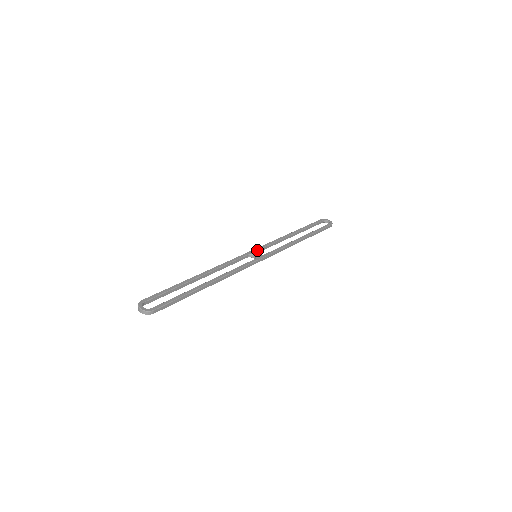
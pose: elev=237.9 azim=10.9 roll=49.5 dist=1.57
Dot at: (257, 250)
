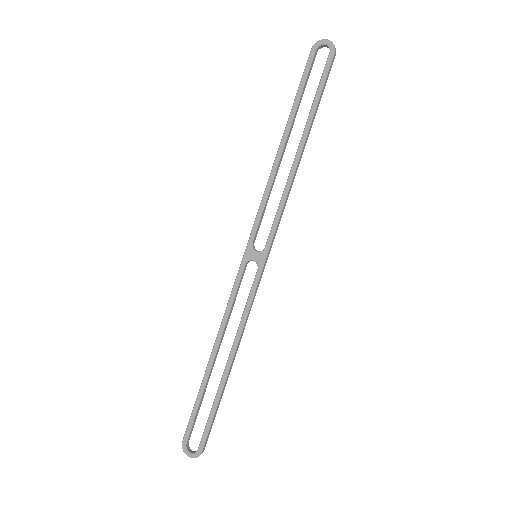
Dot at: (251, 243)
